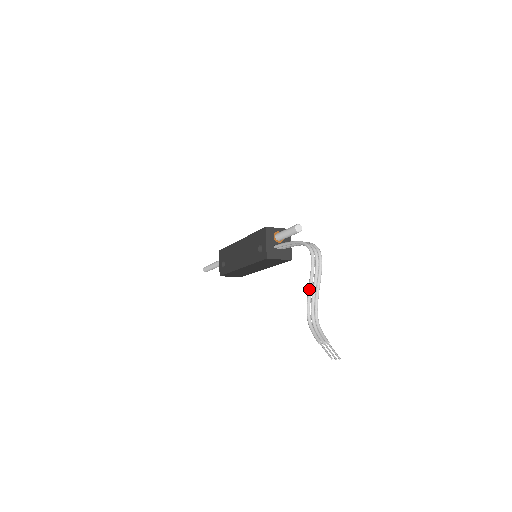
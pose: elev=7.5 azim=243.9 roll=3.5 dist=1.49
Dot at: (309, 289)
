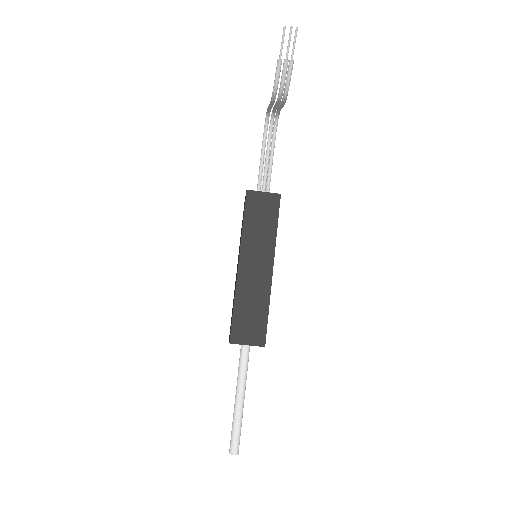
Dot at: (269, 104)
